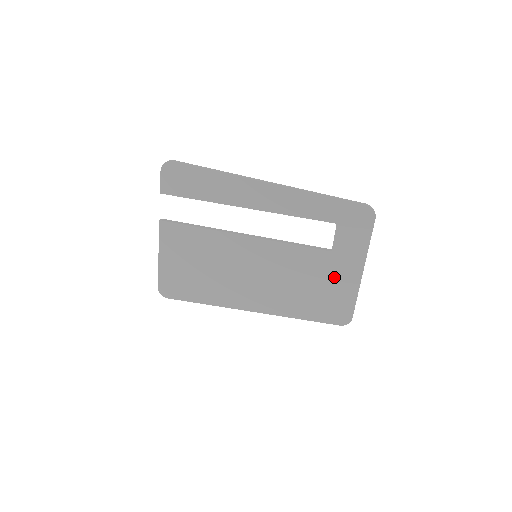
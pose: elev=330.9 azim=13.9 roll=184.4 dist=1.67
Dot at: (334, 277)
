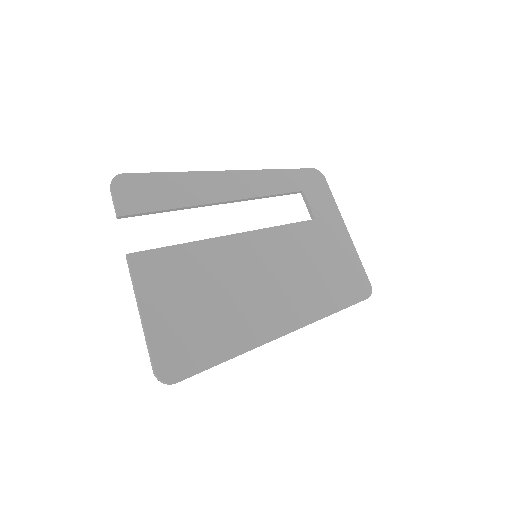
Dot at: (332, 245)
